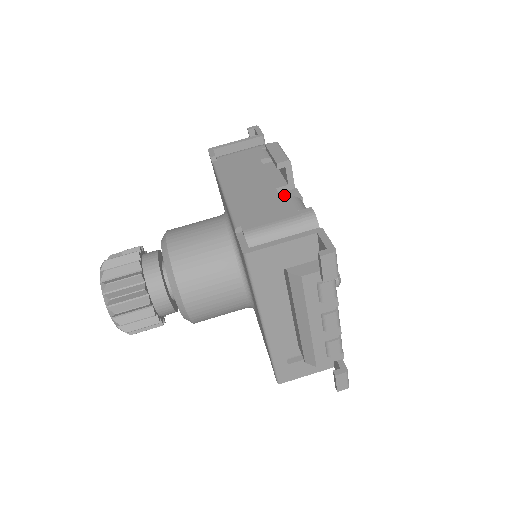
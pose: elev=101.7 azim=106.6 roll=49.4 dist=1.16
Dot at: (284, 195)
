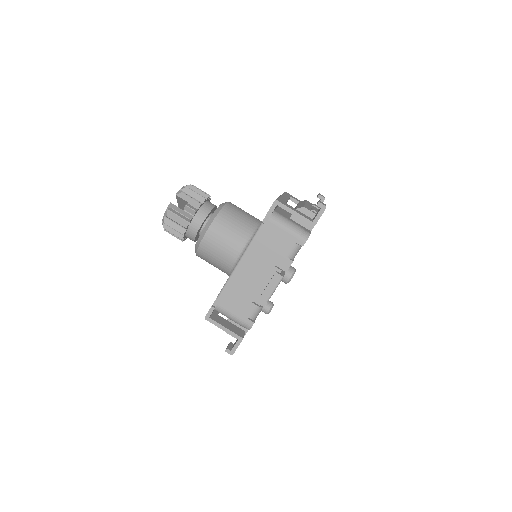
Dot at: (260, 295)
